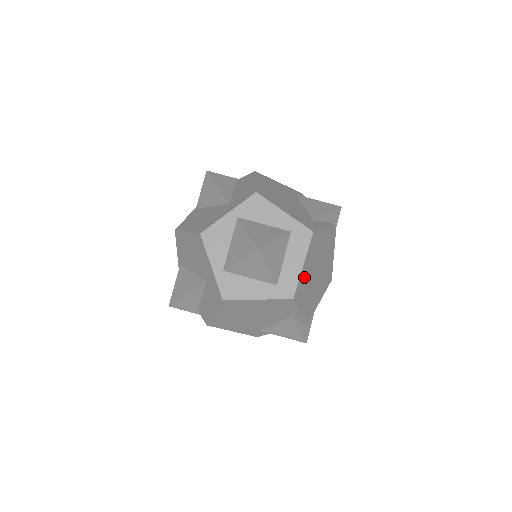
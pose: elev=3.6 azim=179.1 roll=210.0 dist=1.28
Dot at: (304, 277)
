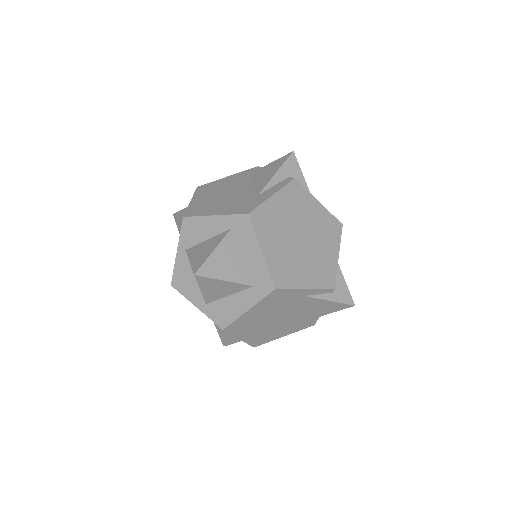
Dot at: (276, 259)
